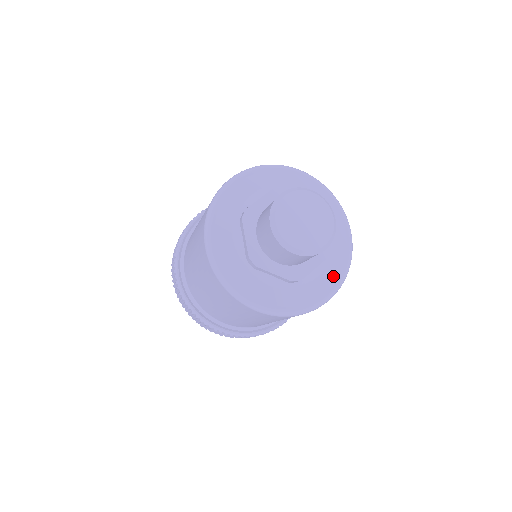
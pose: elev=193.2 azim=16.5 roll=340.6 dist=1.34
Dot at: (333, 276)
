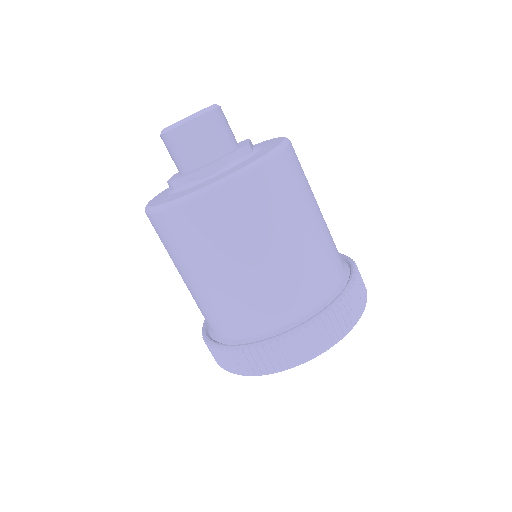
Dot at: (272, 141)
